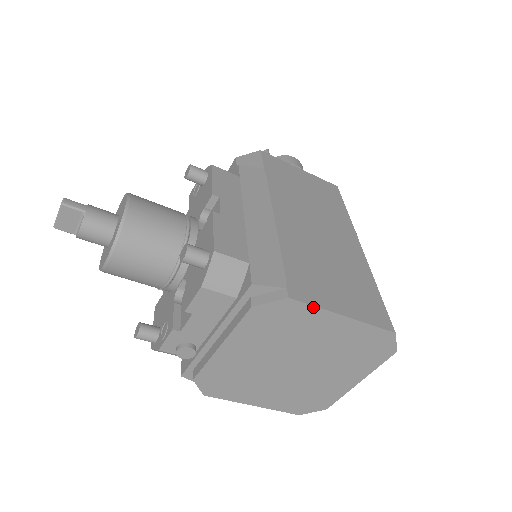
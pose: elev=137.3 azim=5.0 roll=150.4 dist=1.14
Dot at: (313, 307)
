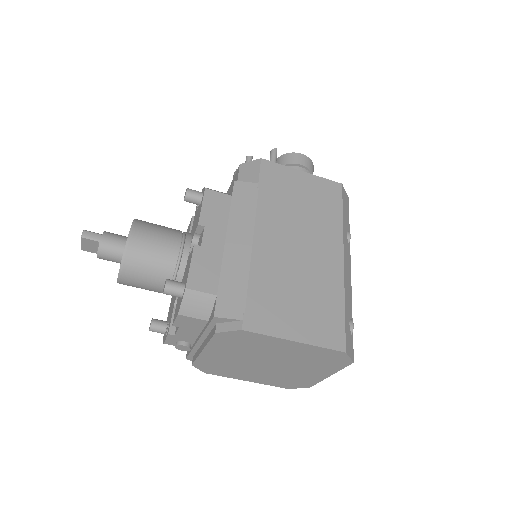
Dot at: (265, 335)
